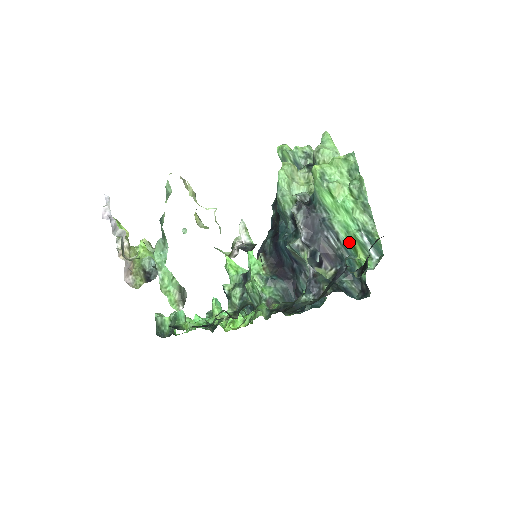
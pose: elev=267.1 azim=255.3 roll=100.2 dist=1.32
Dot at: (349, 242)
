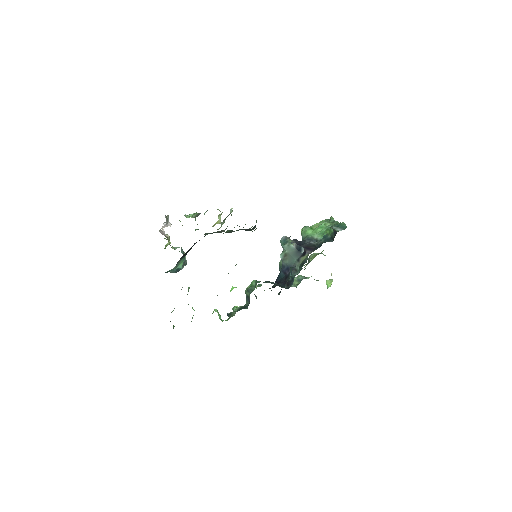
Dot at: occluded
